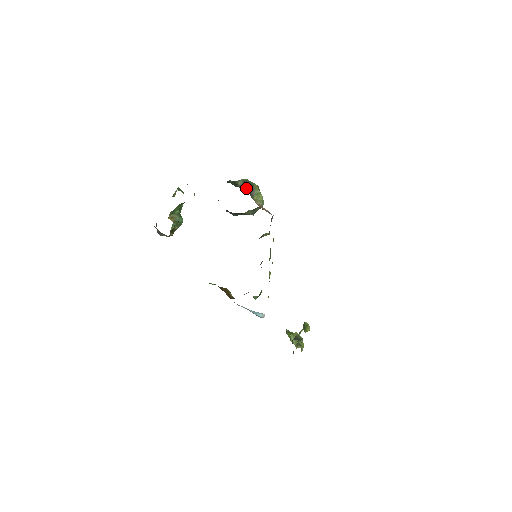
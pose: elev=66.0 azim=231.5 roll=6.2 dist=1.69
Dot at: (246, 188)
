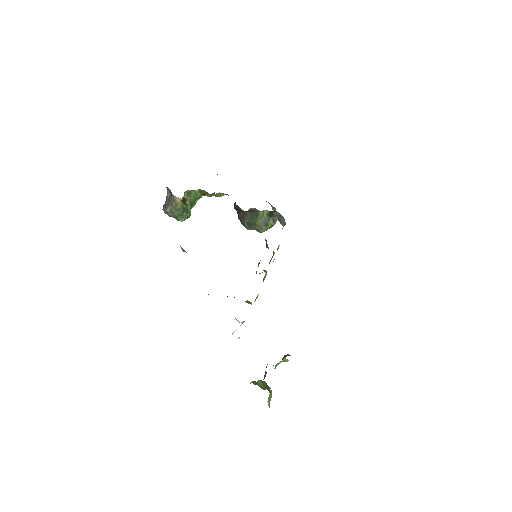
Dot at: occluded
